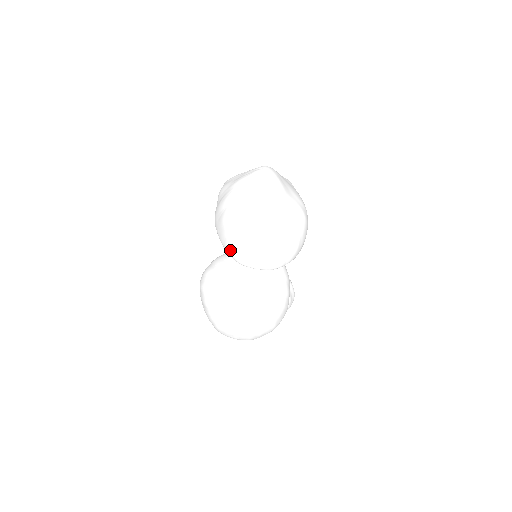
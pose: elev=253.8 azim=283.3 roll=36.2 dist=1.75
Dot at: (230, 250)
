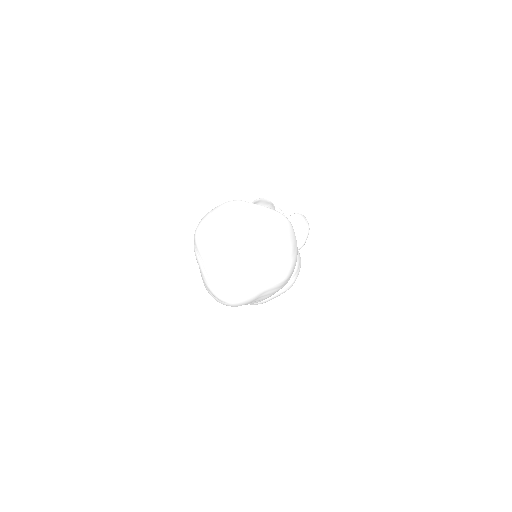
Dot at: occluded
